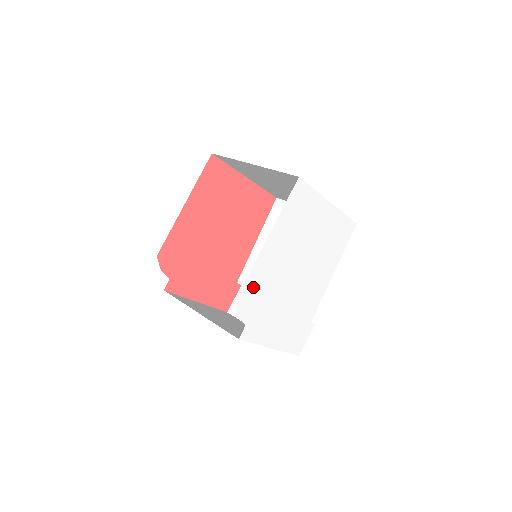
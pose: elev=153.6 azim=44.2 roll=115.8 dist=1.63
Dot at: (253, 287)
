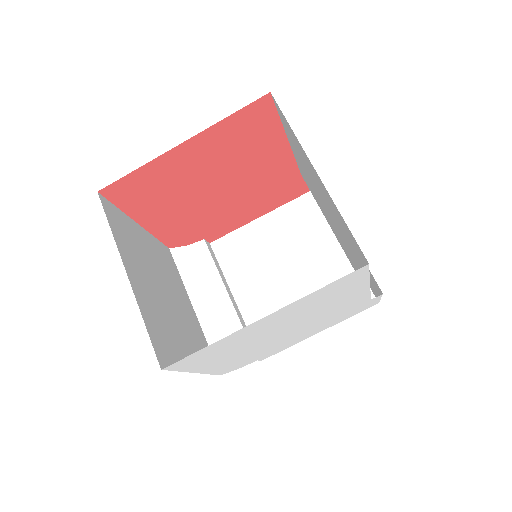
Dot at: (231, 366)
